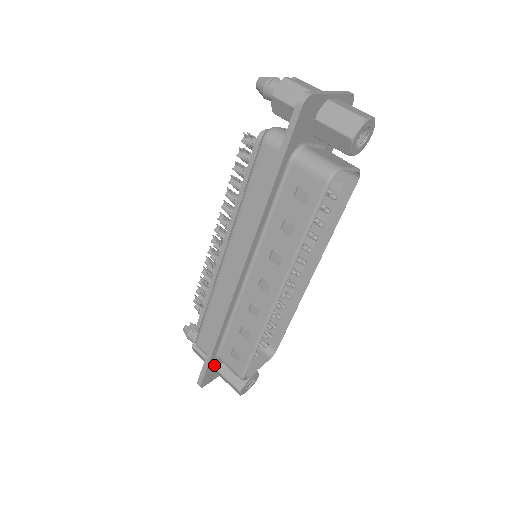
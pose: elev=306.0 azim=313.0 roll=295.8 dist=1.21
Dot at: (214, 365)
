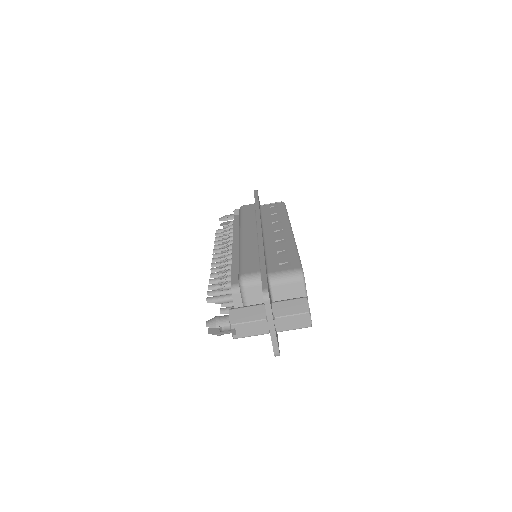
Dot at: occluded
